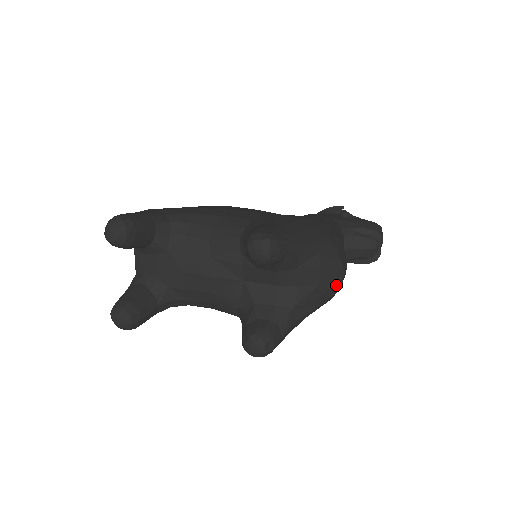
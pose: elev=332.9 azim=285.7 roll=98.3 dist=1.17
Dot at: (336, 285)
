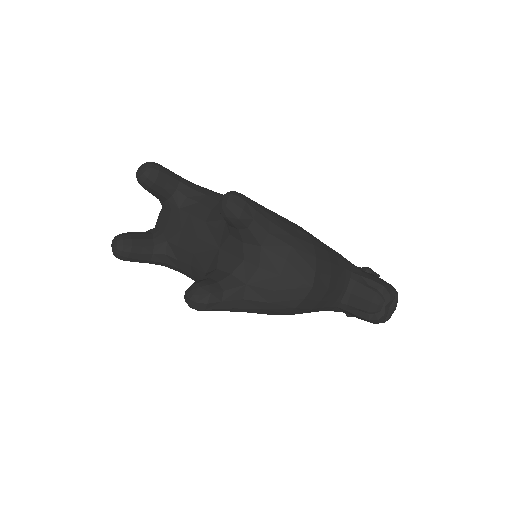
Dot at: (300, 290)
